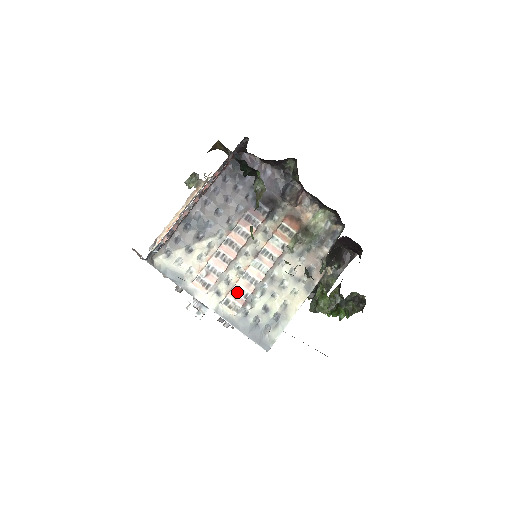
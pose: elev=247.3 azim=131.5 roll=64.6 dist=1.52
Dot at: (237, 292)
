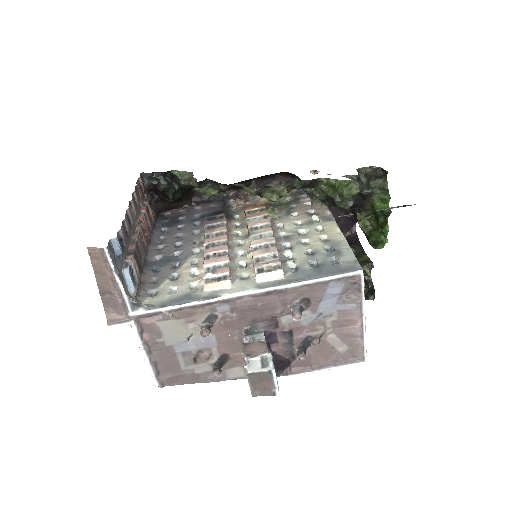
Dot at: (262, 260)
